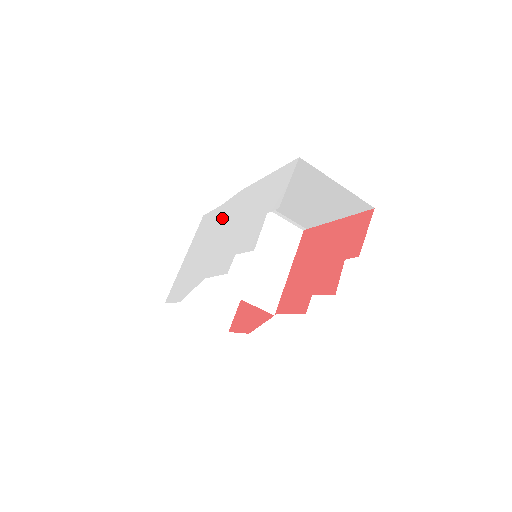
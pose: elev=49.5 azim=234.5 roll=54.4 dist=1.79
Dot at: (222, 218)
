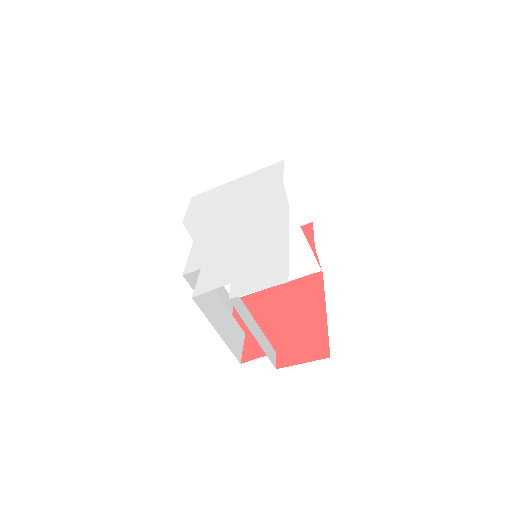
Dot at: (262, 202)
